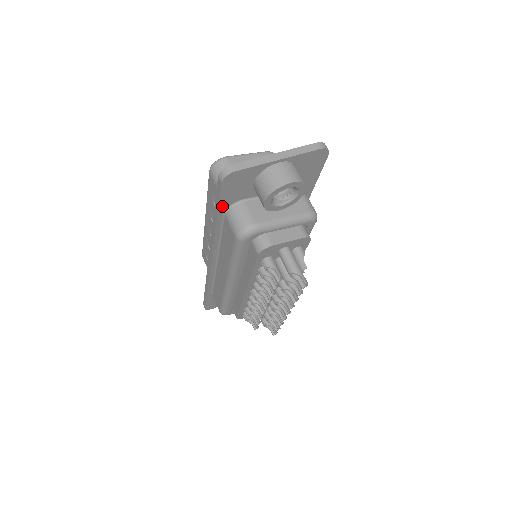
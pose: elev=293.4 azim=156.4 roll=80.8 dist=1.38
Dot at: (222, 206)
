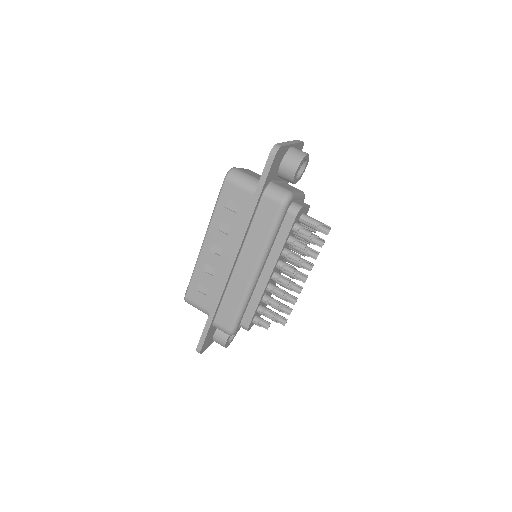
Dot at: (265, 185)
